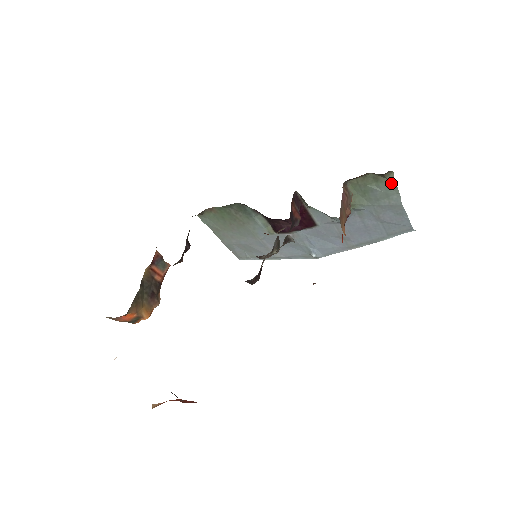
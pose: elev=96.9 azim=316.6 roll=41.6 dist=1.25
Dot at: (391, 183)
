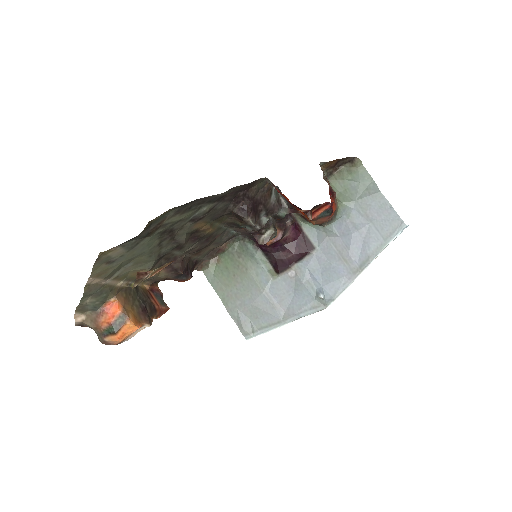
Dot at: (363, 171)
